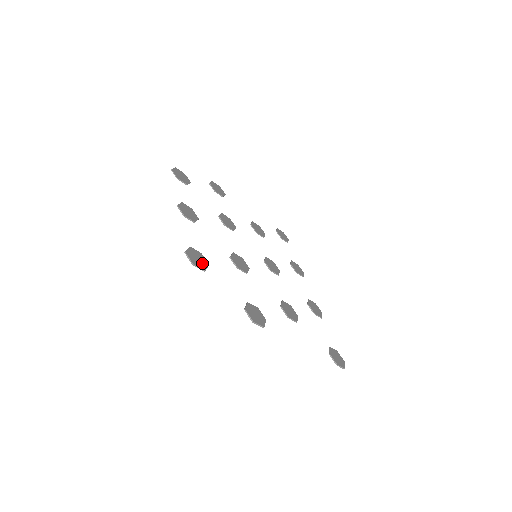
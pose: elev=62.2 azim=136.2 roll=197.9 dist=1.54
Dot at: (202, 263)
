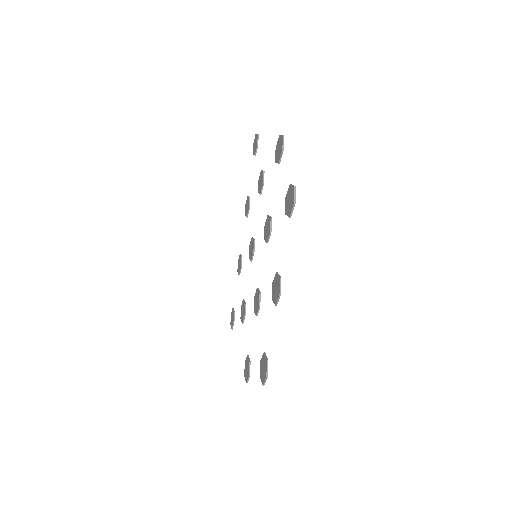
Dot at: occluded
